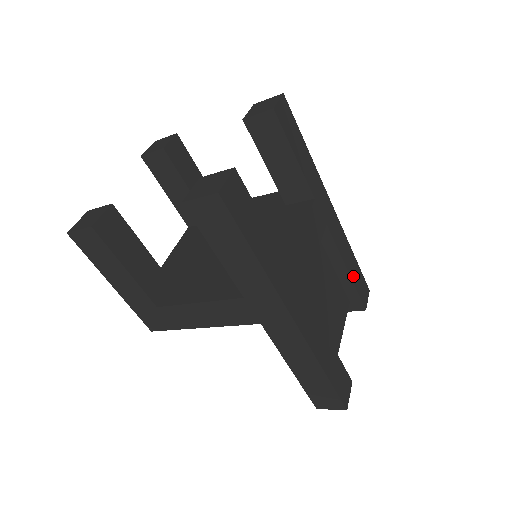
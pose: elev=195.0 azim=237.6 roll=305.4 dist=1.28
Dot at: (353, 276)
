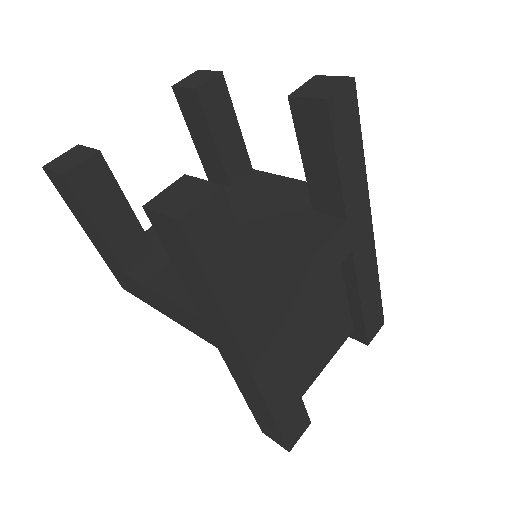
Dot at: (366, 309)
